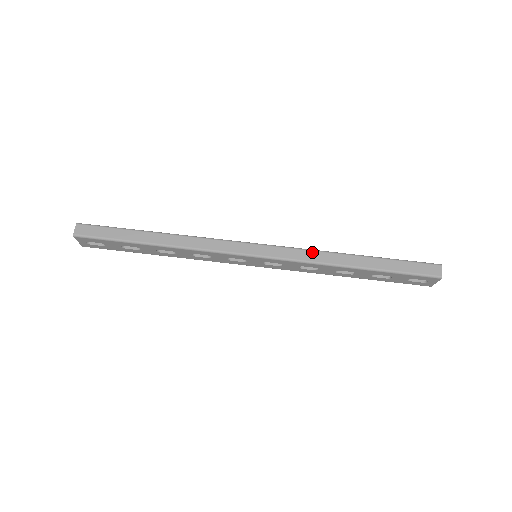
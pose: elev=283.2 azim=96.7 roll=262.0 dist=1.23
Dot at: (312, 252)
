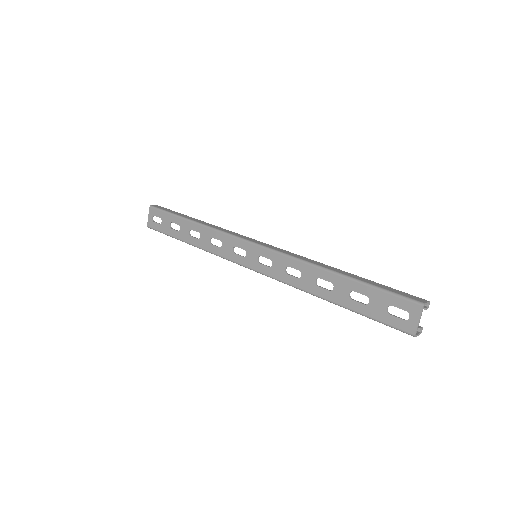
Dot at: (303, 257)
